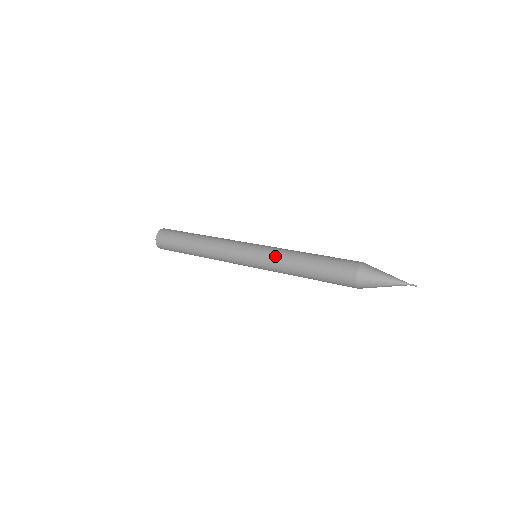
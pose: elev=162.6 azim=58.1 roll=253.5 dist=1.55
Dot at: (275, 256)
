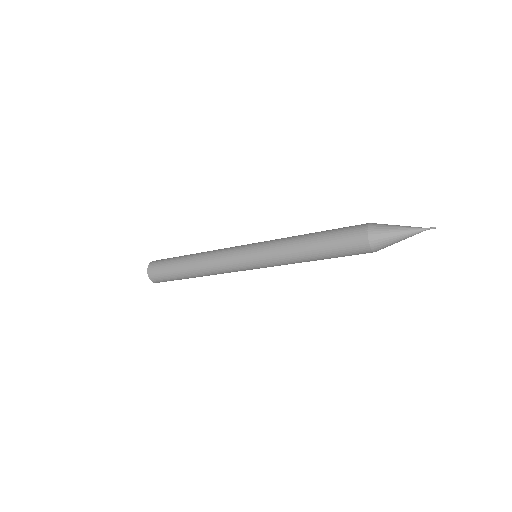
Dot at: (281, 238)
